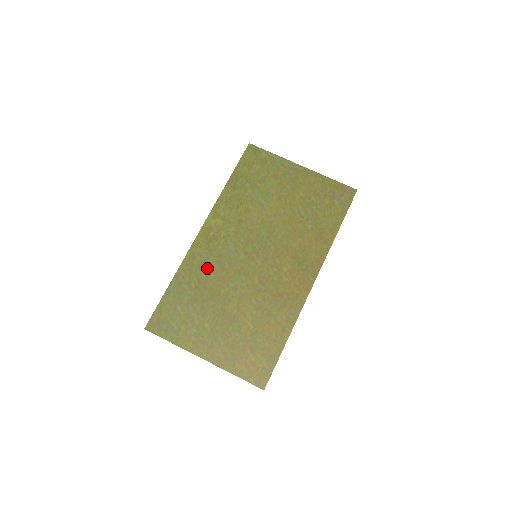
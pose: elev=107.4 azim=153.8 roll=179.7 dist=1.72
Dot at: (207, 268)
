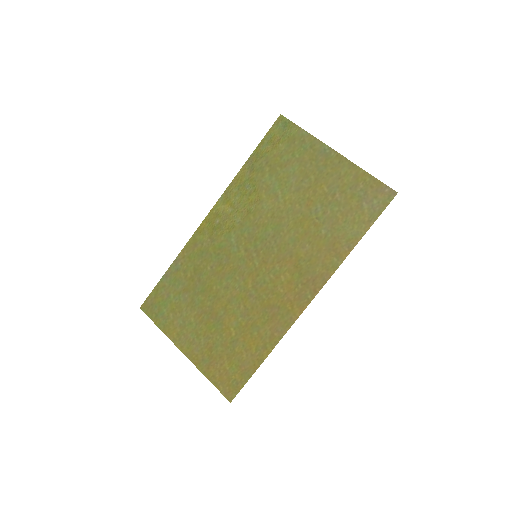
Dot at: (205, 259)
